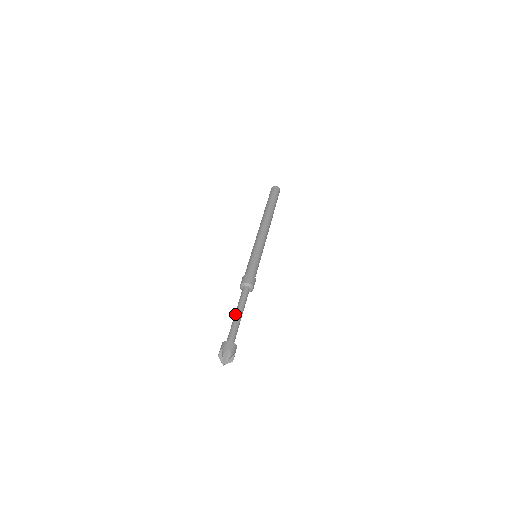
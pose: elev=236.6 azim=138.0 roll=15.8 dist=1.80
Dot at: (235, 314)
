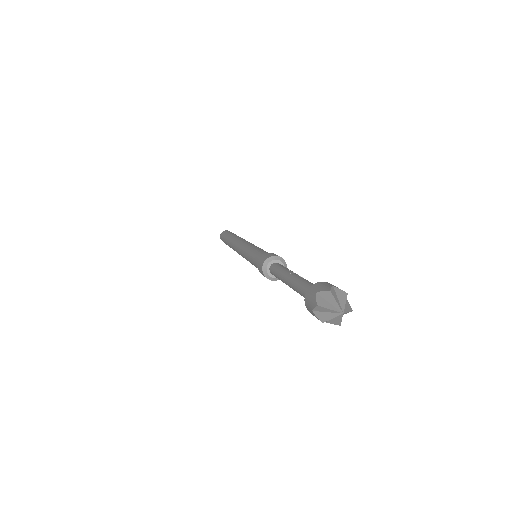
Dot at: occluded
